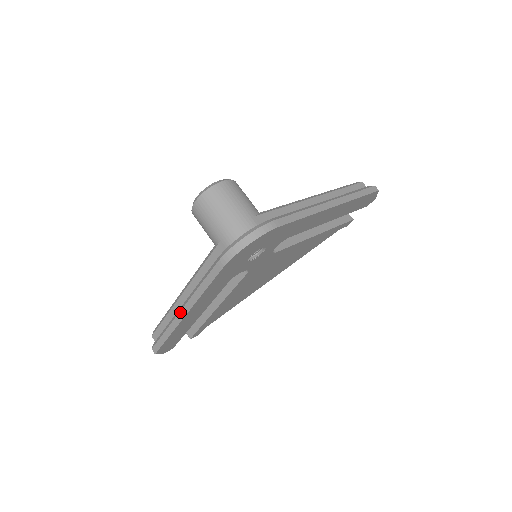
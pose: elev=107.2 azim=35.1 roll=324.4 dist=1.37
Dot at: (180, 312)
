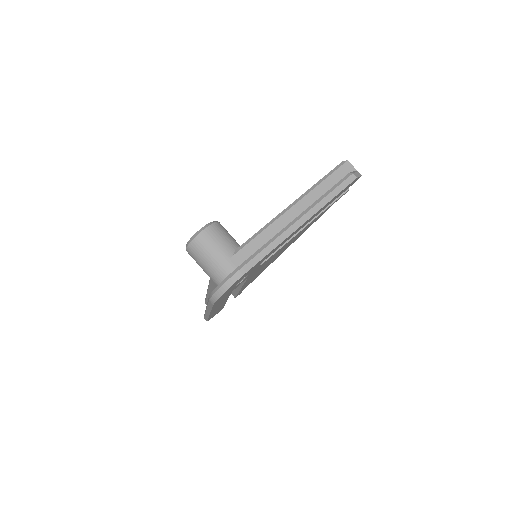
Dot at: (206, 311)
